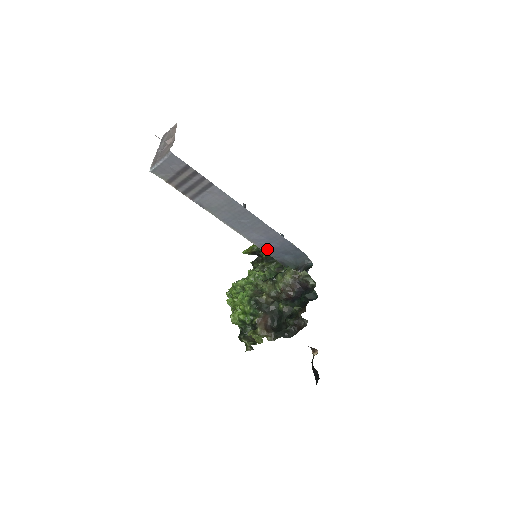
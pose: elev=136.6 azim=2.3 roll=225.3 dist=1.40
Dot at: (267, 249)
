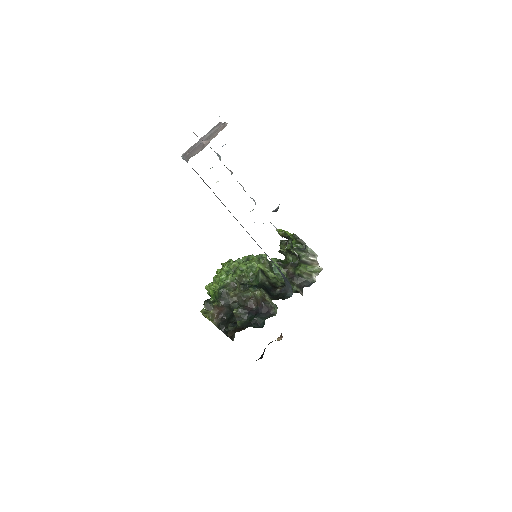
Dot at: occluded
